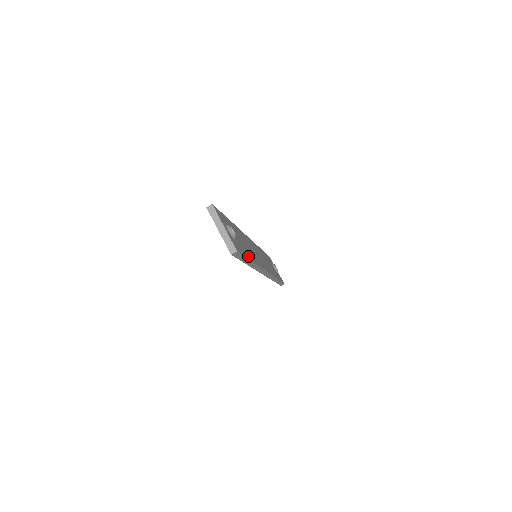
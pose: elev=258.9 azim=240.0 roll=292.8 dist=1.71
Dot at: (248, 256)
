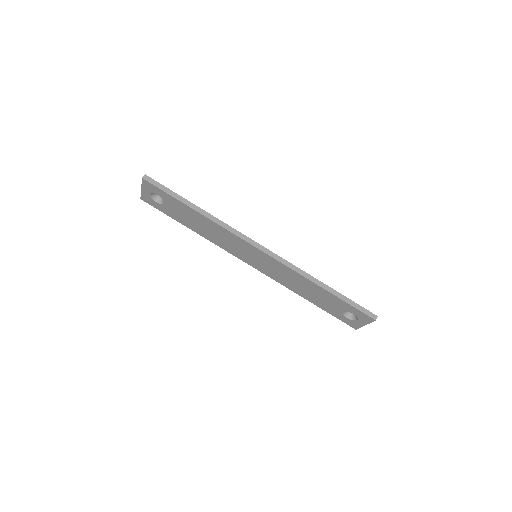
Dot at: (188, 203)
